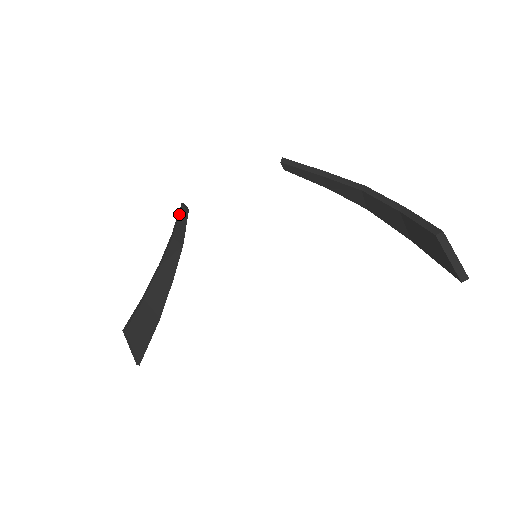
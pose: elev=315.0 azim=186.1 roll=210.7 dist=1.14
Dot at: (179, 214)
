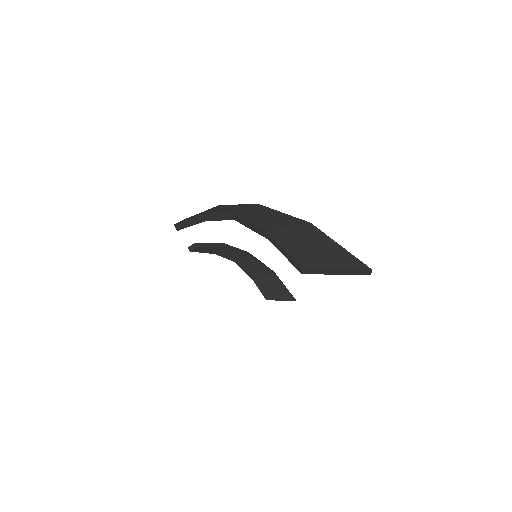
Dot at: occluded
